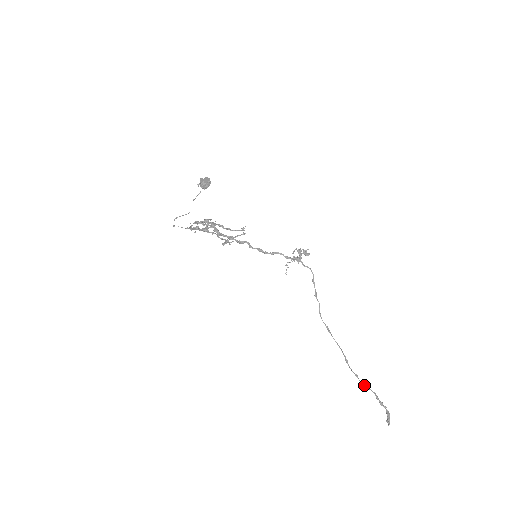
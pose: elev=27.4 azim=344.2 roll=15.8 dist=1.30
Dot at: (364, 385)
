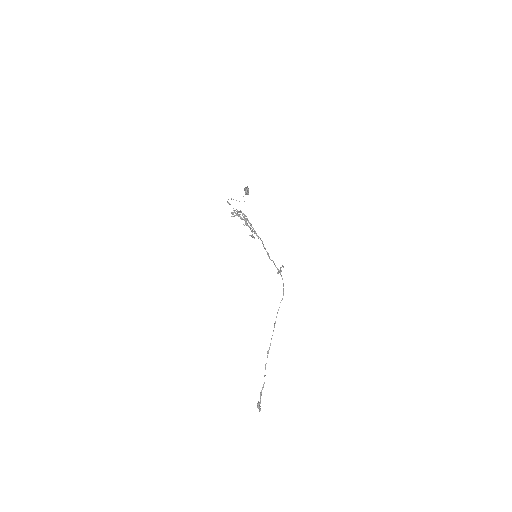
Dot at: (265, 375)
